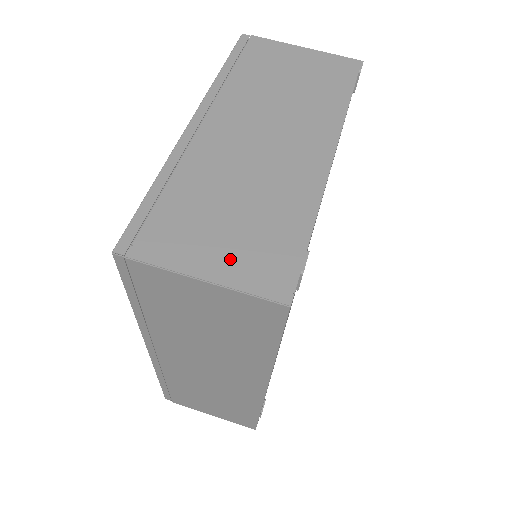
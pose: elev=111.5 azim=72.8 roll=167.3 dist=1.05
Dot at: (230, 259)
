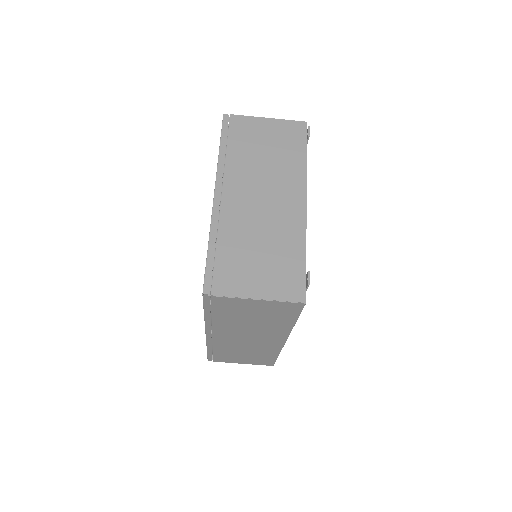
Dot at: (267, 283)
